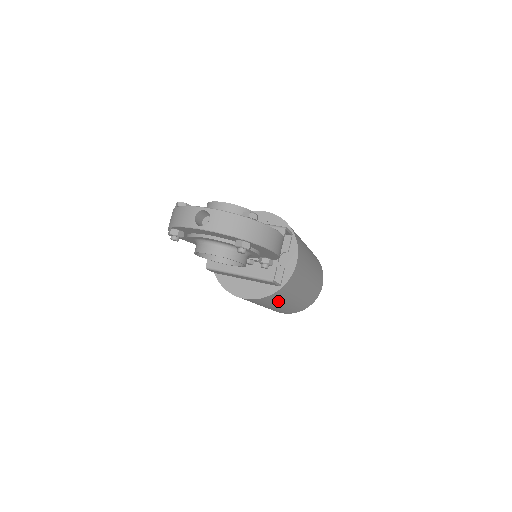
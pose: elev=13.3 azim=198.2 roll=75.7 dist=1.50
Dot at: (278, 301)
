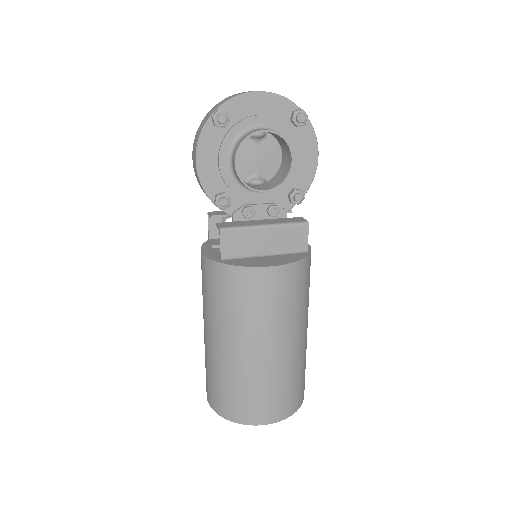
Dot at: (298, 306)
